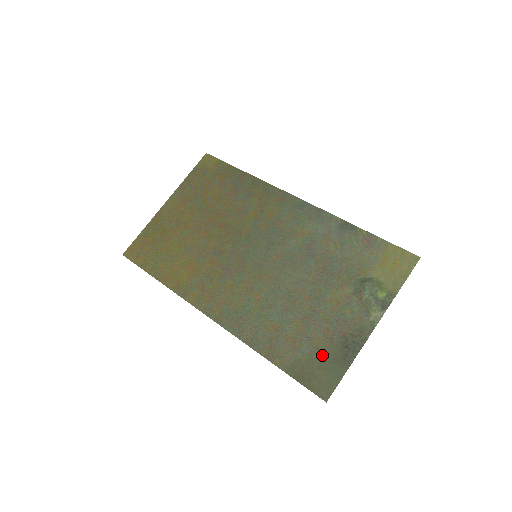
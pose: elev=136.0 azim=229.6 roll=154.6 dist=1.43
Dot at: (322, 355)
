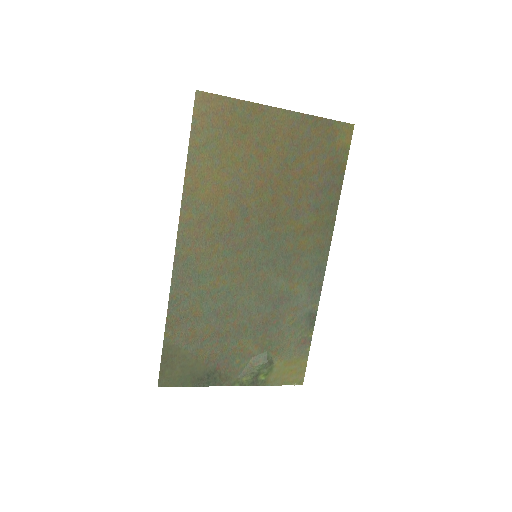
Dot at: (193, 363)
